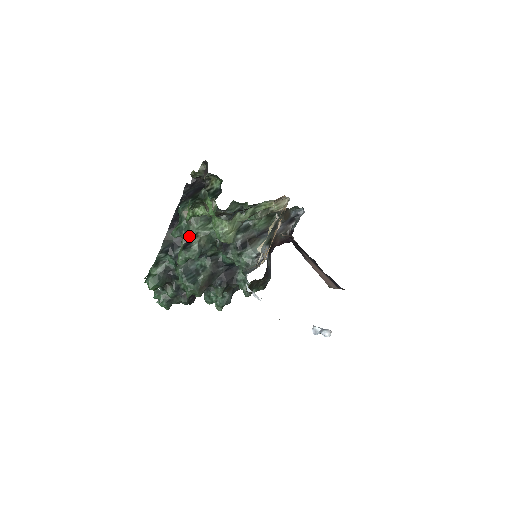
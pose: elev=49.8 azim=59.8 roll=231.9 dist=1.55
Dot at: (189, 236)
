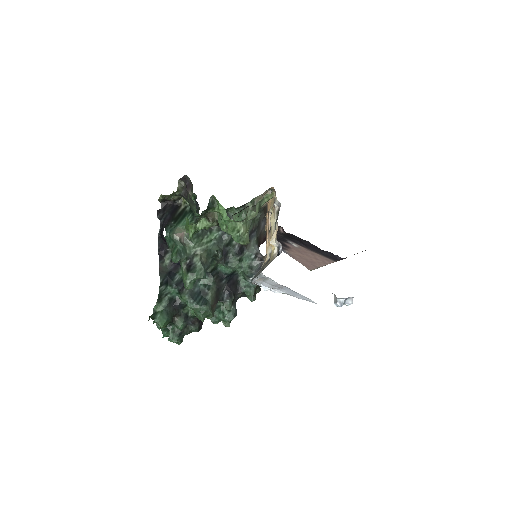
Dot at: (188, 257)
